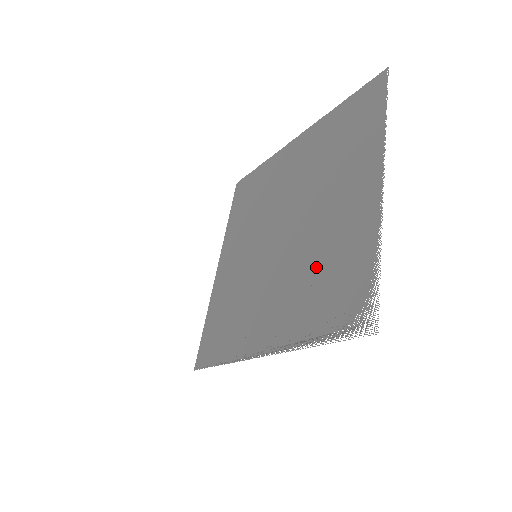
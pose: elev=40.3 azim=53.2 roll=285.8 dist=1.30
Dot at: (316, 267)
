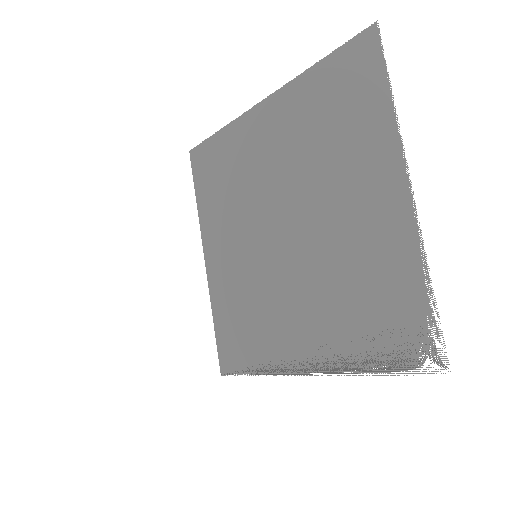
Dot at: (347, 285)
